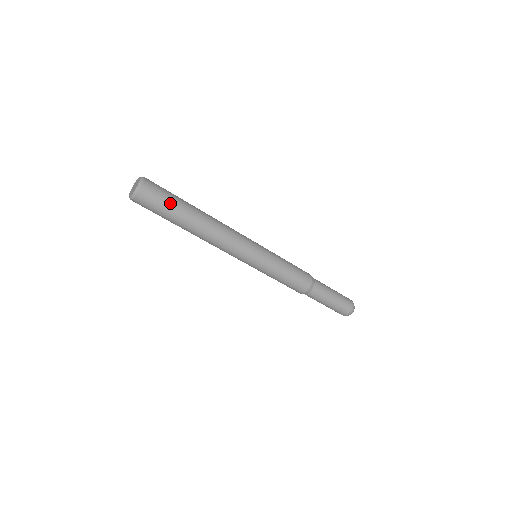
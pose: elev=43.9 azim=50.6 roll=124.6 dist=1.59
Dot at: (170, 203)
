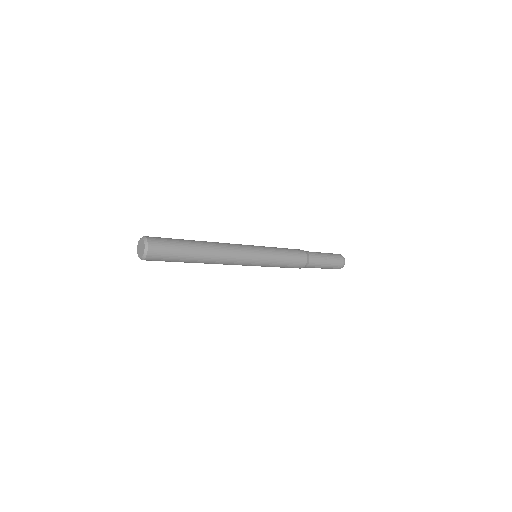
Dot at: (173, 259)
